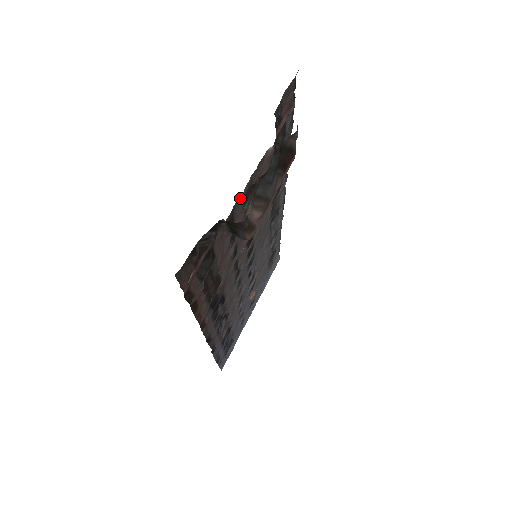
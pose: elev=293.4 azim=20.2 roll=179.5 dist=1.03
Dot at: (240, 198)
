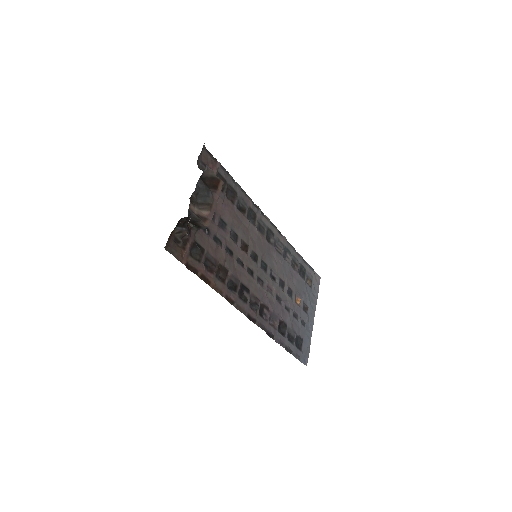
Dot at: occluded
